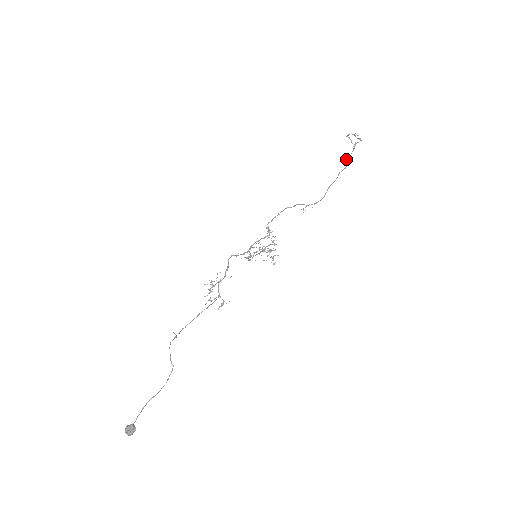
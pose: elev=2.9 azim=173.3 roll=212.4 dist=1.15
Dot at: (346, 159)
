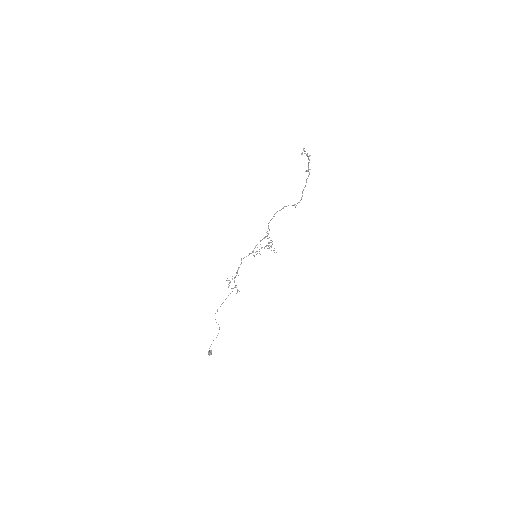
Dot at: (308, 168)
